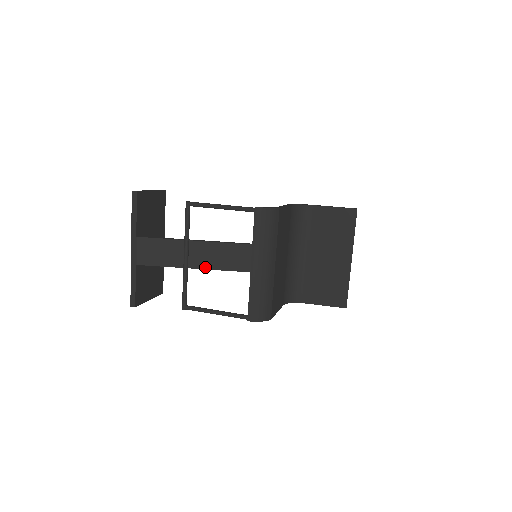
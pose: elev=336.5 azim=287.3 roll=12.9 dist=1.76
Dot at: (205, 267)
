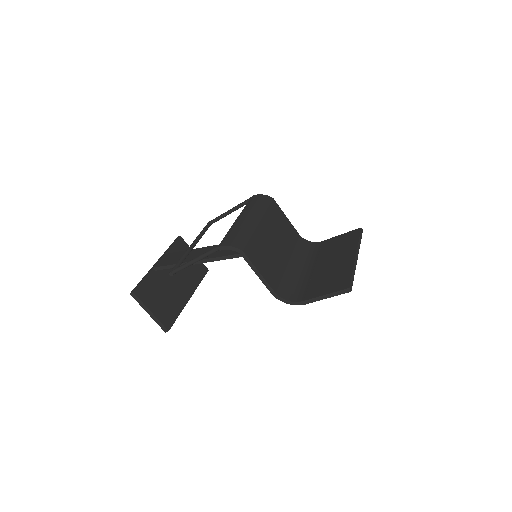
Dot at: (206, 258)
